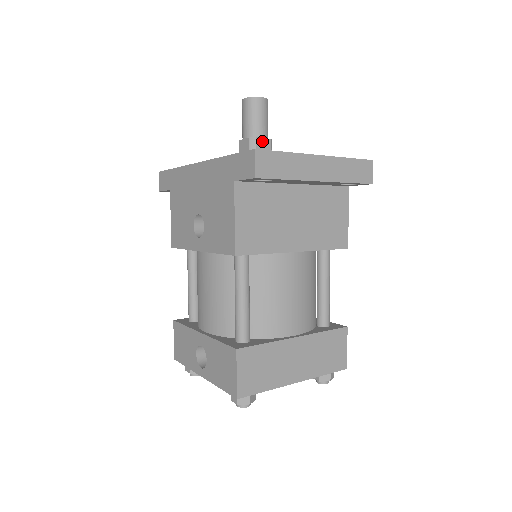
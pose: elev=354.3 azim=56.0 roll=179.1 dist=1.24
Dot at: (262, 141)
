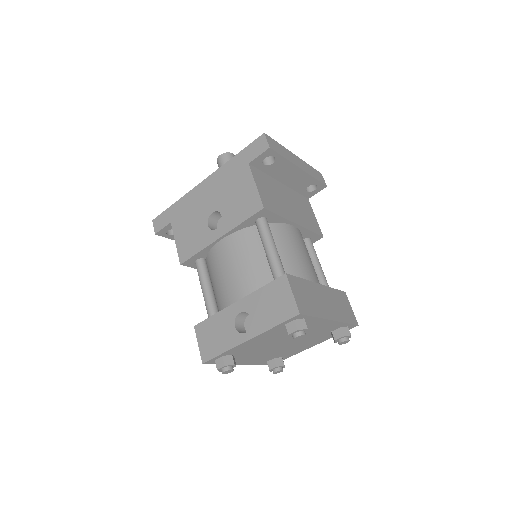
Dot at: occluded
